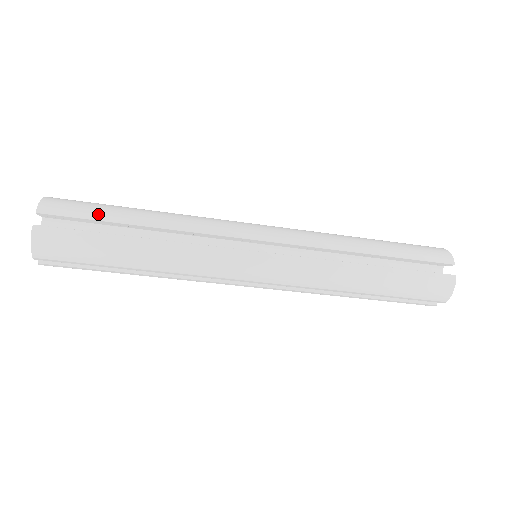
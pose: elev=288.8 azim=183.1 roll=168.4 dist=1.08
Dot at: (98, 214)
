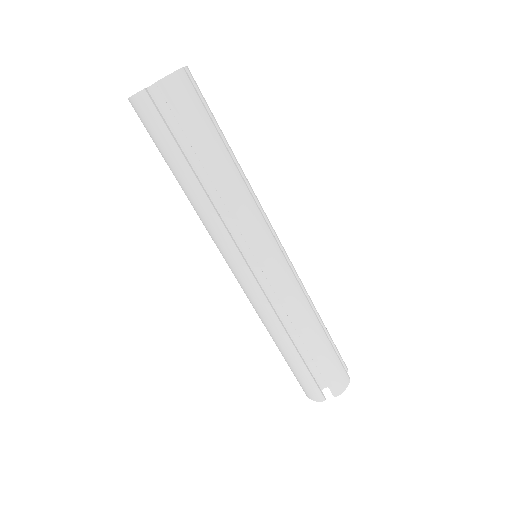
Dot at: (191, 133)
